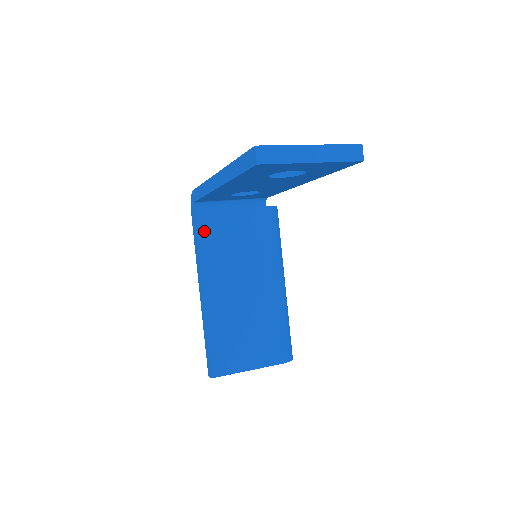
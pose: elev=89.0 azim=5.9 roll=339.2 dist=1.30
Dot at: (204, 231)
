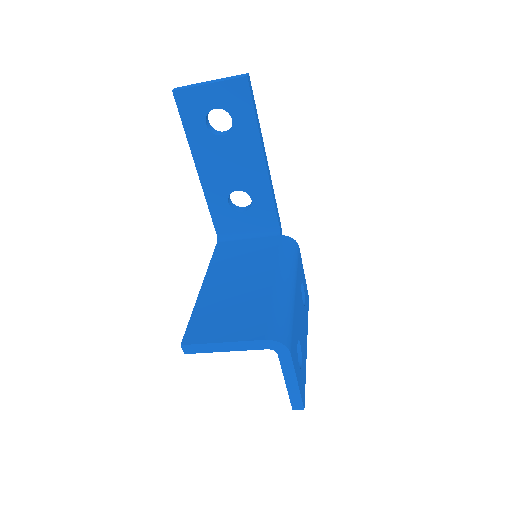
Dot at: (220, 252)
